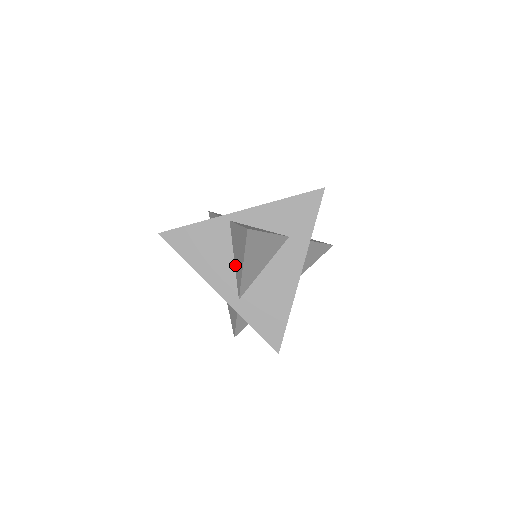
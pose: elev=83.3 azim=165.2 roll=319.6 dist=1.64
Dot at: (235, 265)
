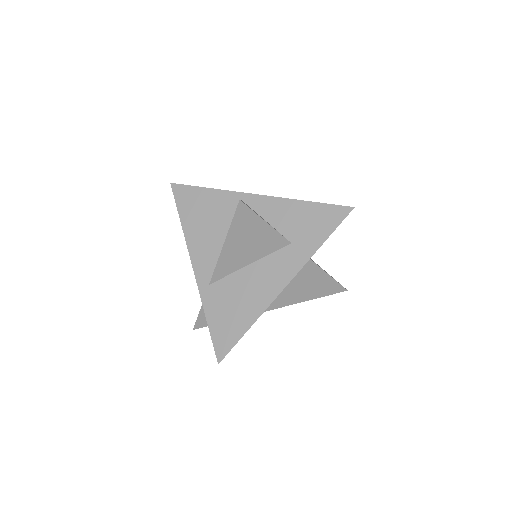
Dot at: occluded
